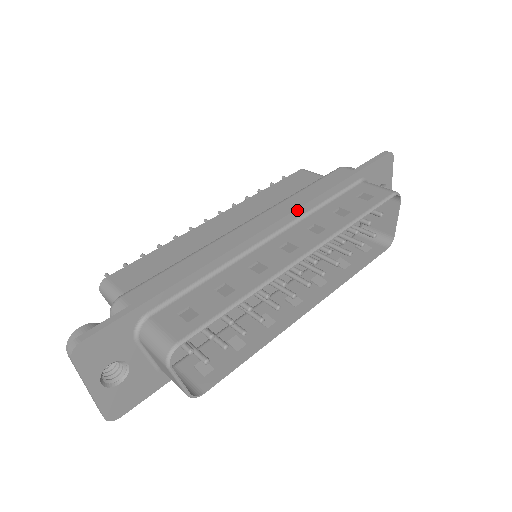
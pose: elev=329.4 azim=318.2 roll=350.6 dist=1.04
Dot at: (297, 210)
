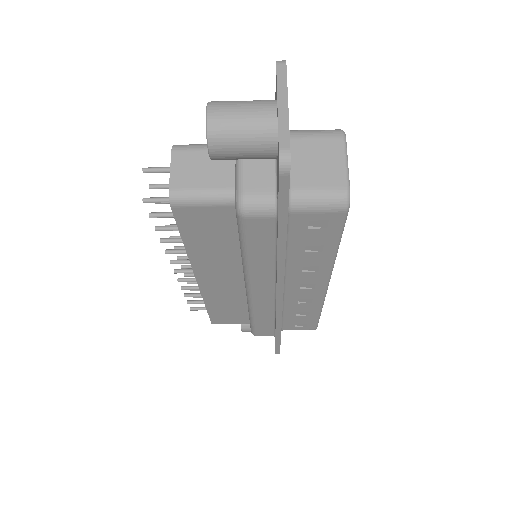
Dot at: occluded
